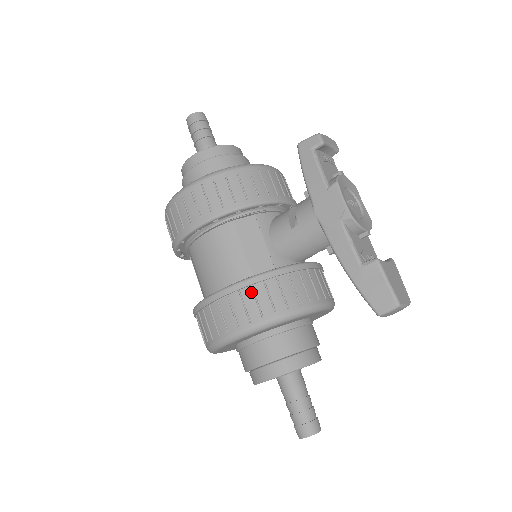
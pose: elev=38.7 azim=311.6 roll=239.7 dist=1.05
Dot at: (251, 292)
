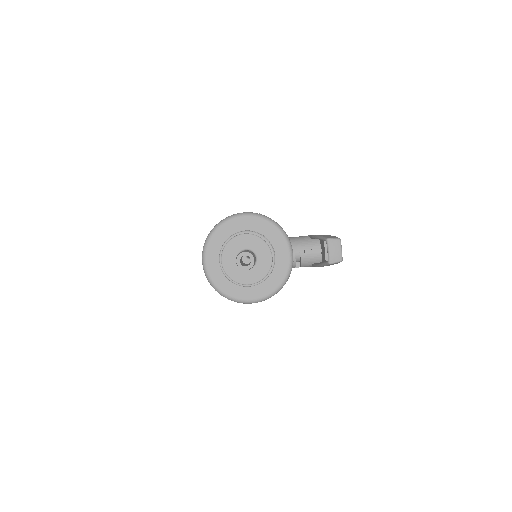
Dot at: occluded
